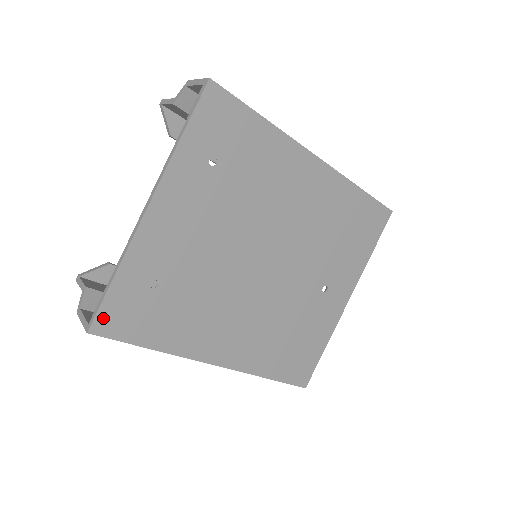
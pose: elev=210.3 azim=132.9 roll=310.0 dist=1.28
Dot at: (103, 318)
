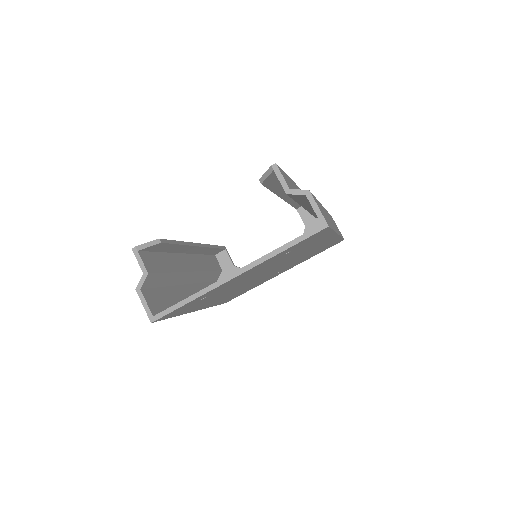
Dot at: (165, 316)
